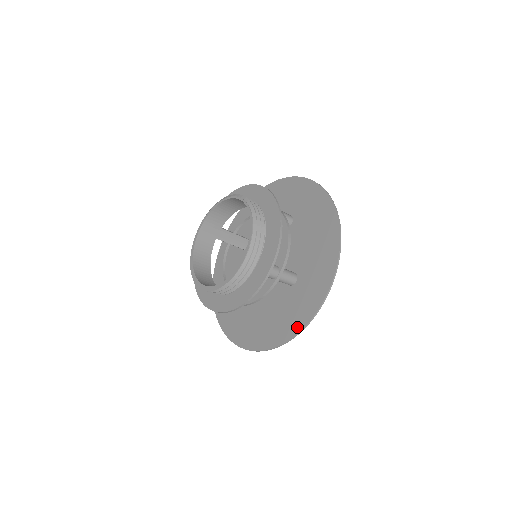
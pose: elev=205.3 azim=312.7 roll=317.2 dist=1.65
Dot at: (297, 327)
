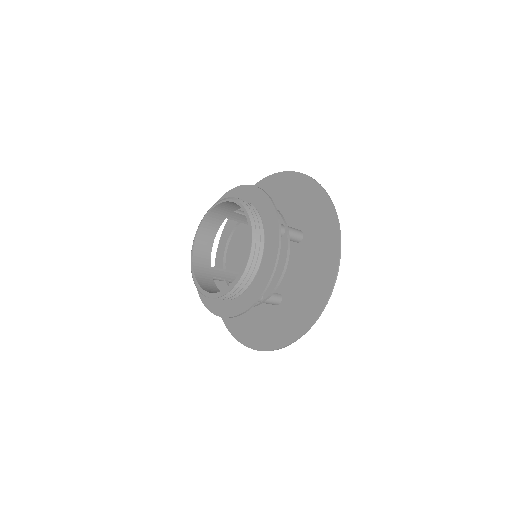
Dot at: (335, 247)
